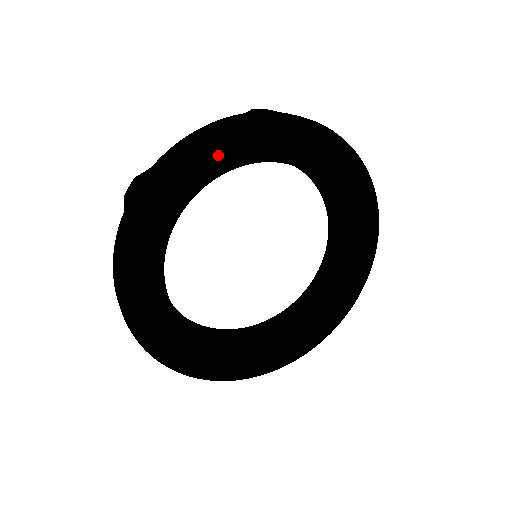
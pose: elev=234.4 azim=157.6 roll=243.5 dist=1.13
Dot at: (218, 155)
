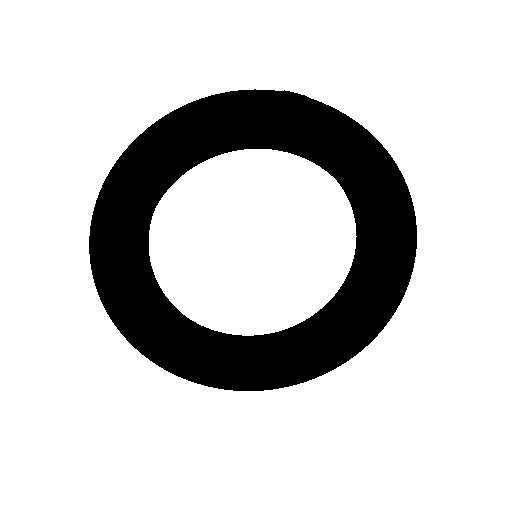
Dot at: occluded
